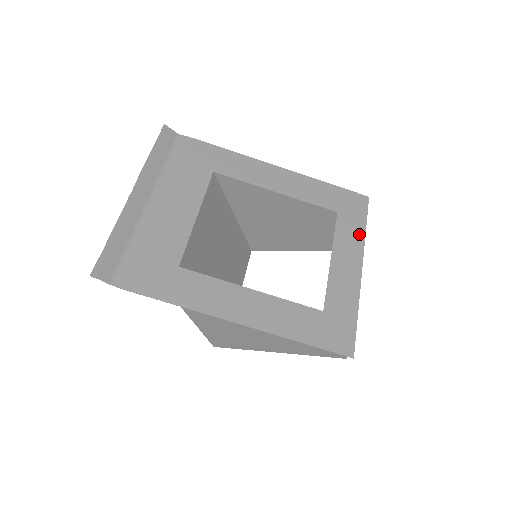
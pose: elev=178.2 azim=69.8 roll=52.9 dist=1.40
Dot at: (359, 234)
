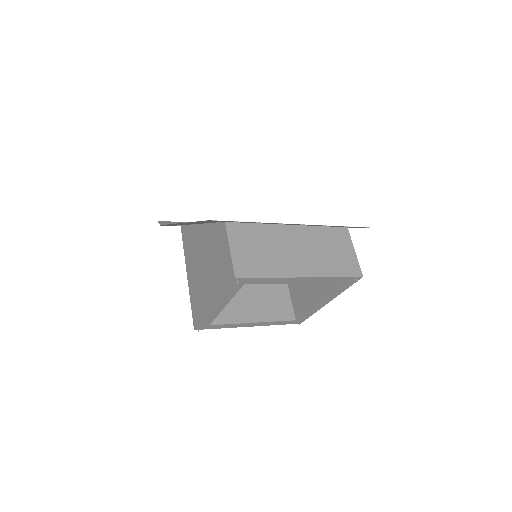
Dot at: occluded
